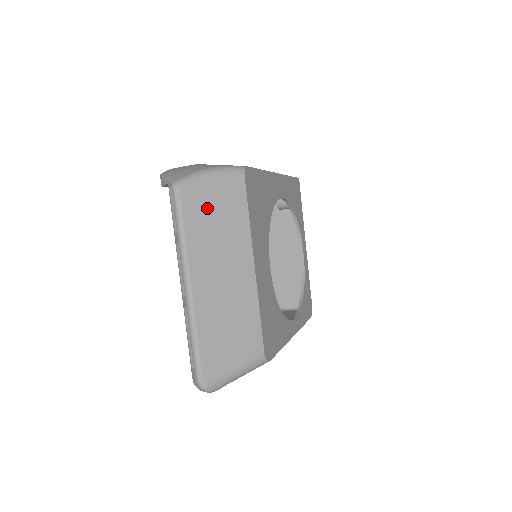
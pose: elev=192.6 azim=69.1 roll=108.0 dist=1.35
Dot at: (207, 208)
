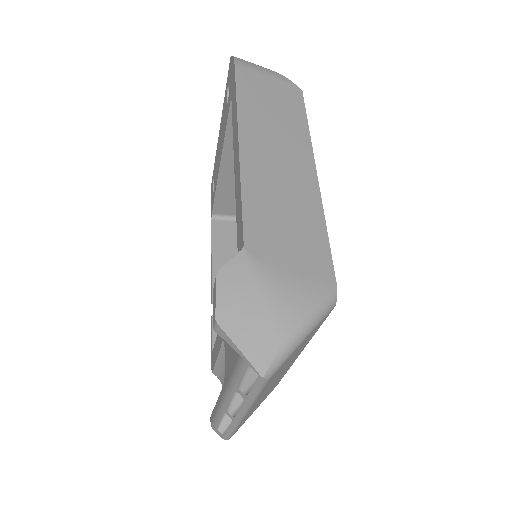
Dot at: occluded
